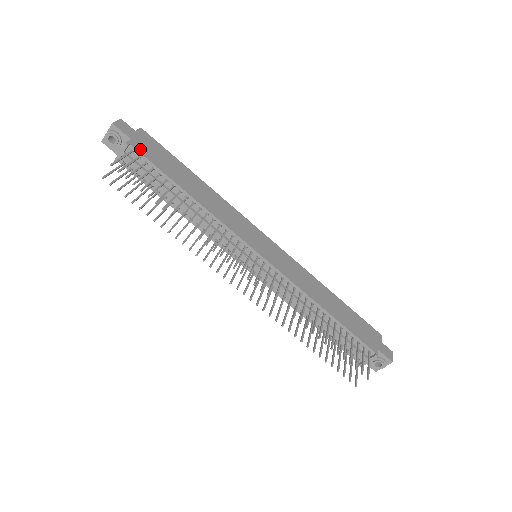
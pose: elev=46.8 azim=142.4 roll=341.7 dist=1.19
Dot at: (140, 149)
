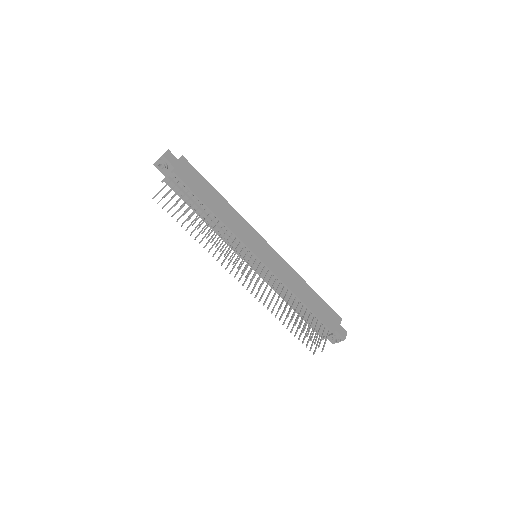
Dot at: (180, 176)
